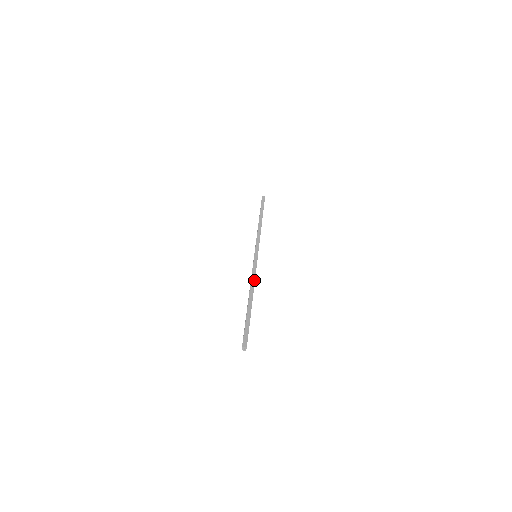
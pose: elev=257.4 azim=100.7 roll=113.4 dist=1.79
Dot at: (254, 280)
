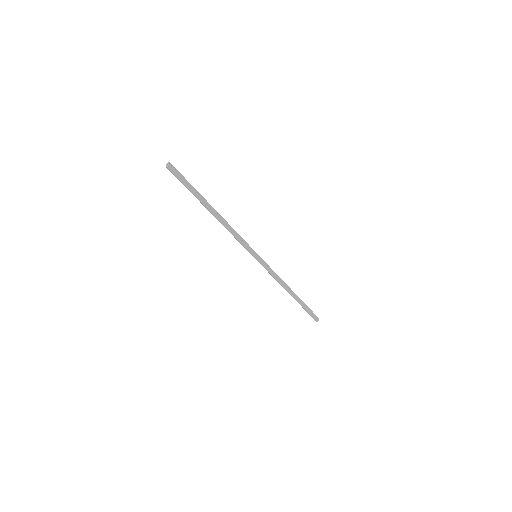
Dot at: (279, 281)
